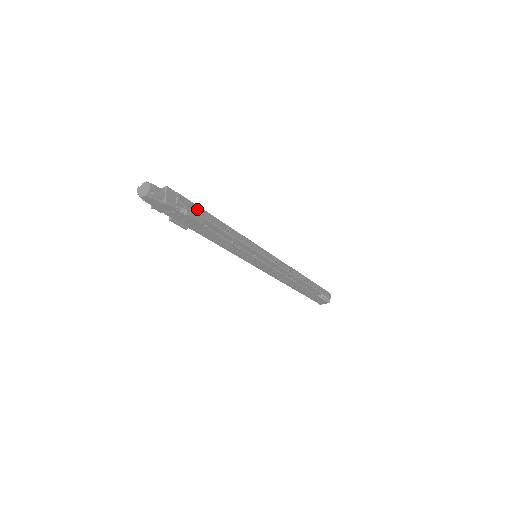
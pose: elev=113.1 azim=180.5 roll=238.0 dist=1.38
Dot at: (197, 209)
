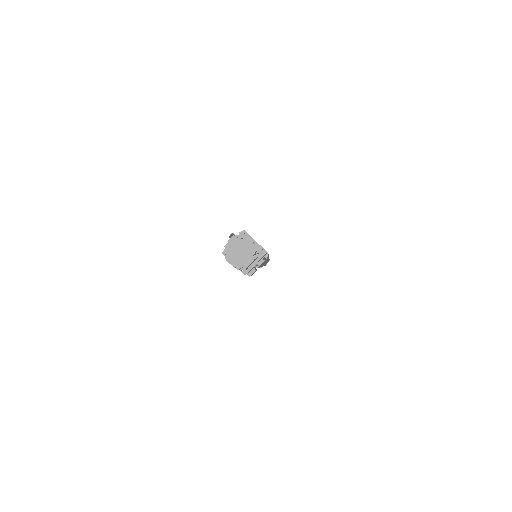
Dot at: occluded
